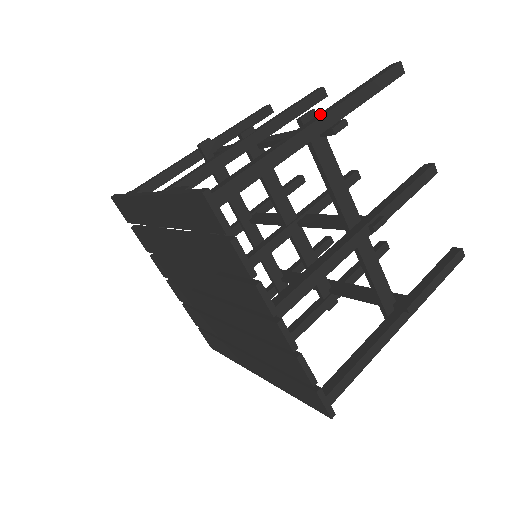
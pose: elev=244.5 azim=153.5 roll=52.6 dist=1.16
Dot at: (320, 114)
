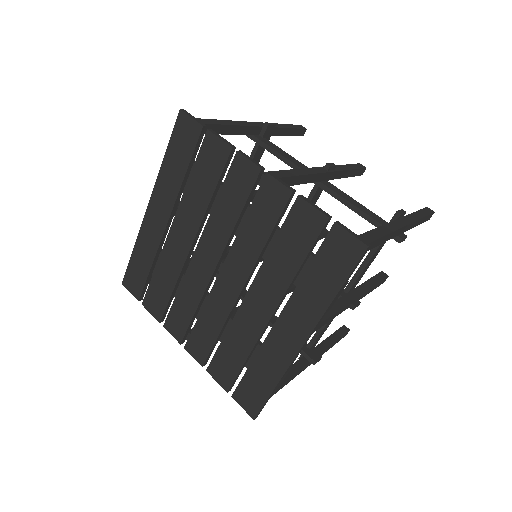
Dot at: occluded
